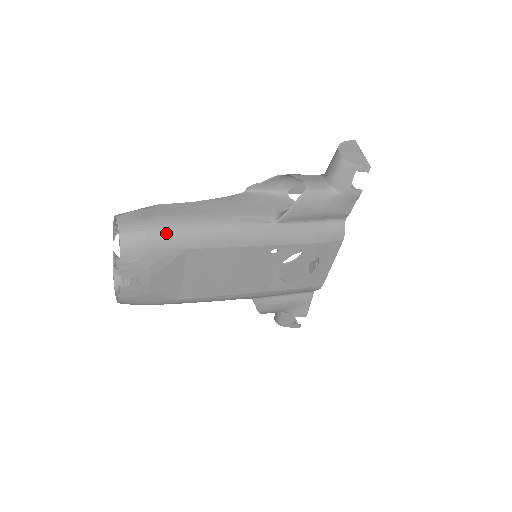
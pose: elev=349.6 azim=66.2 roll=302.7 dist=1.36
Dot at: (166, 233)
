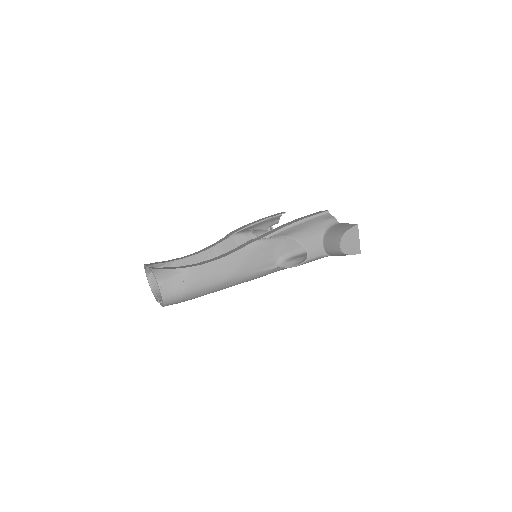
Dot at: (196, 294)
